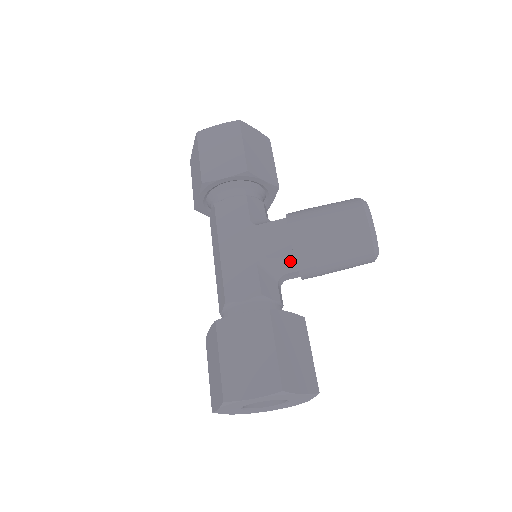
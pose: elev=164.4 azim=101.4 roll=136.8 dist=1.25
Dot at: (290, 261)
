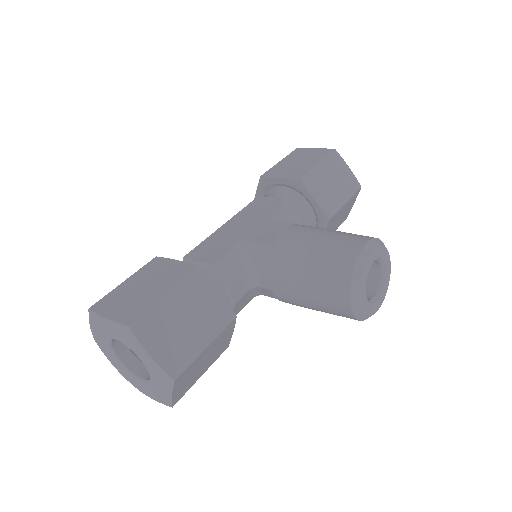
Dot at: (267, 260)
